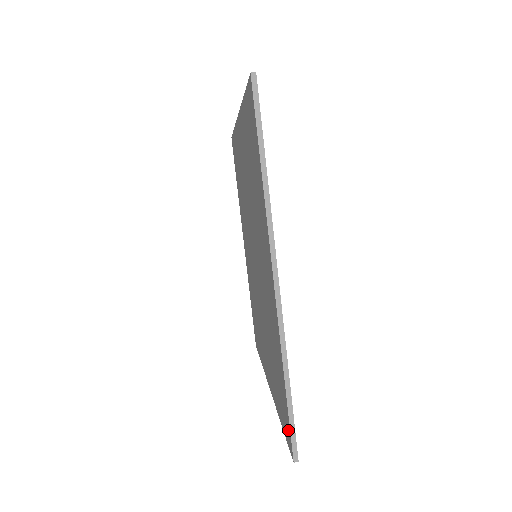
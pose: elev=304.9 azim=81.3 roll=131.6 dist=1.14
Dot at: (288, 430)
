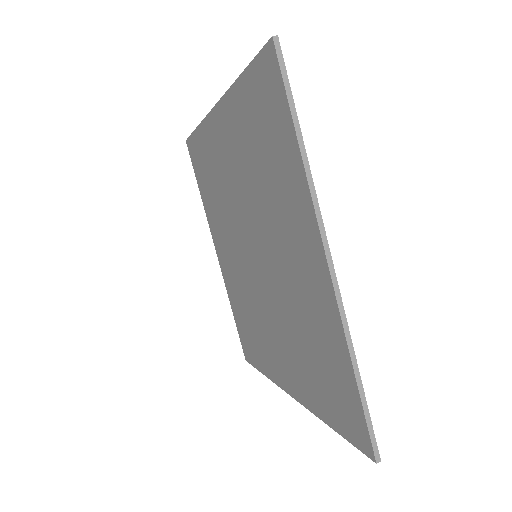
Dot at: (361, 430)
